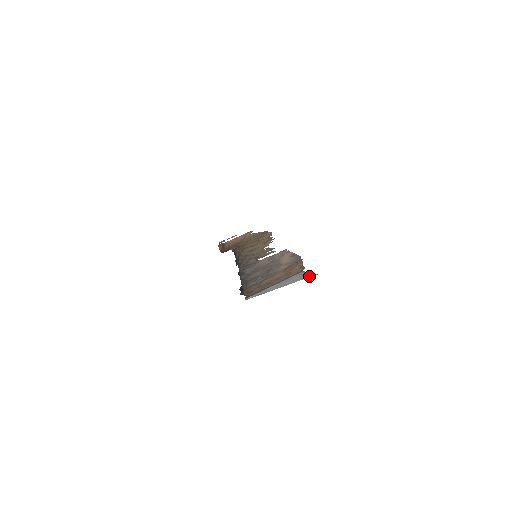
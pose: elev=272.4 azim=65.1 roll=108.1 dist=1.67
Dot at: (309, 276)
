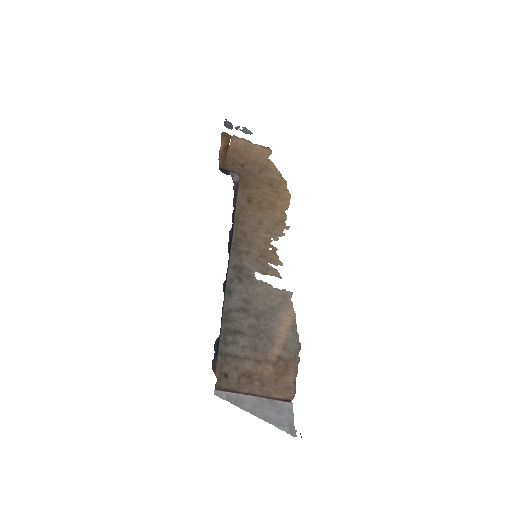
Dot at: (294, 434)
